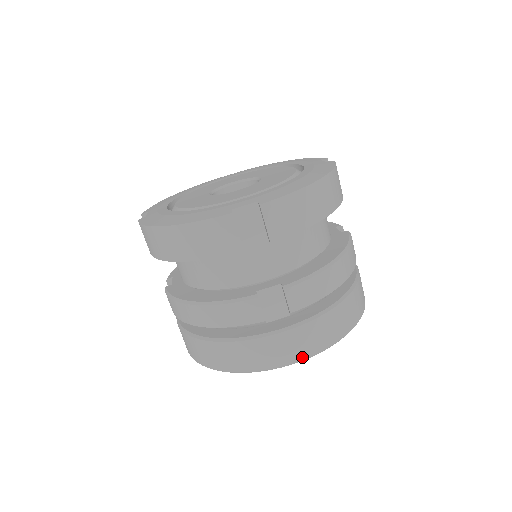
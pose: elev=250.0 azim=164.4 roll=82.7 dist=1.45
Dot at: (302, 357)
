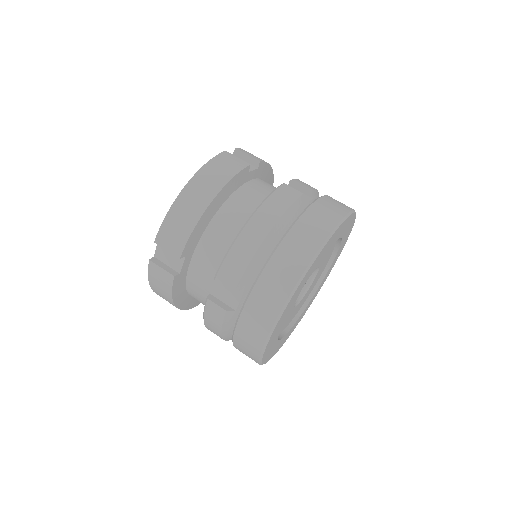
Dot at: (348, 210)
